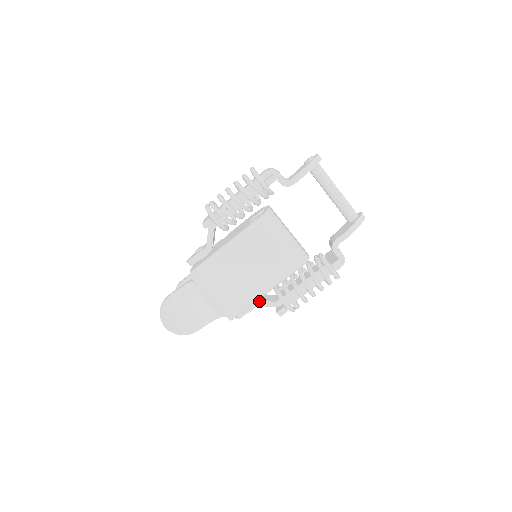
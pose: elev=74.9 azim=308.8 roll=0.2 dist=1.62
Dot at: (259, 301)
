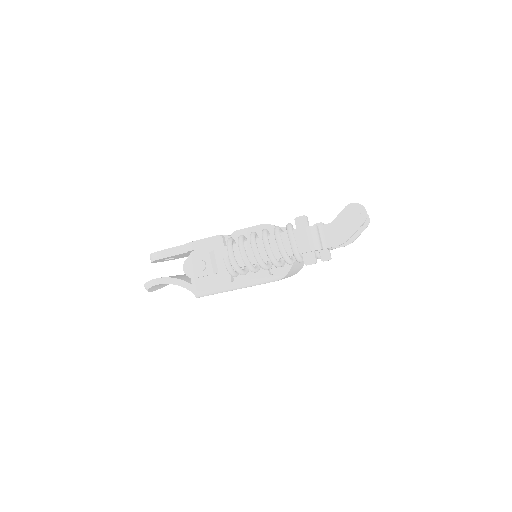
Dot at: occluded
